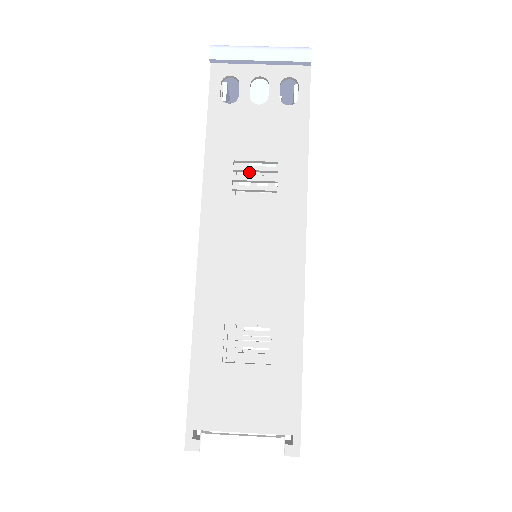
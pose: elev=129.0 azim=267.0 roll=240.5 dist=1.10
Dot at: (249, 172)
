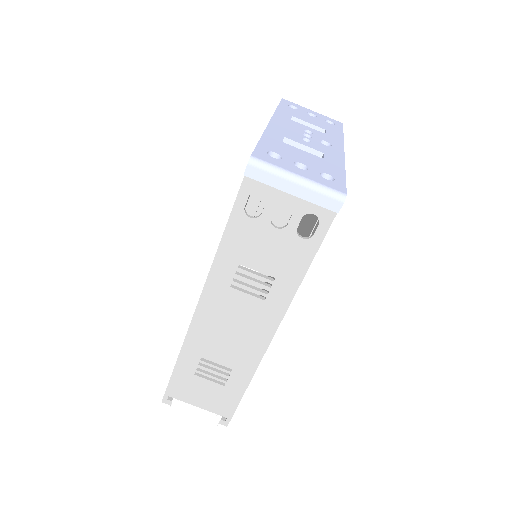
Dot at: occluded
